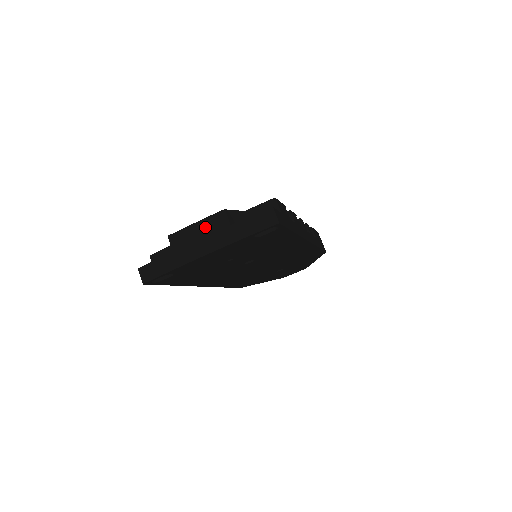
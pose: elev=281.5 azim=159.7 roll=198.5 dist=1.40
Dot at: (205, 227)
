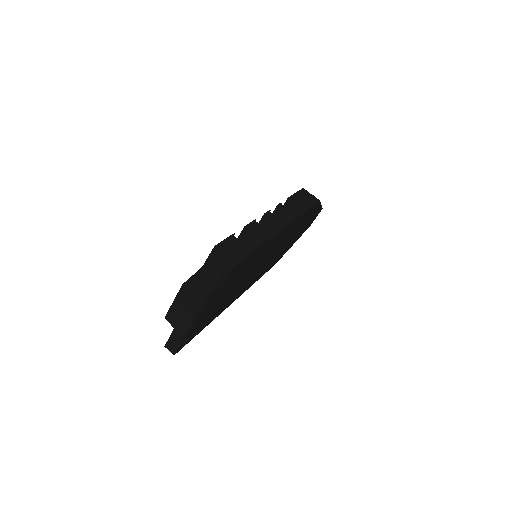
Dot at: (180, 302)
